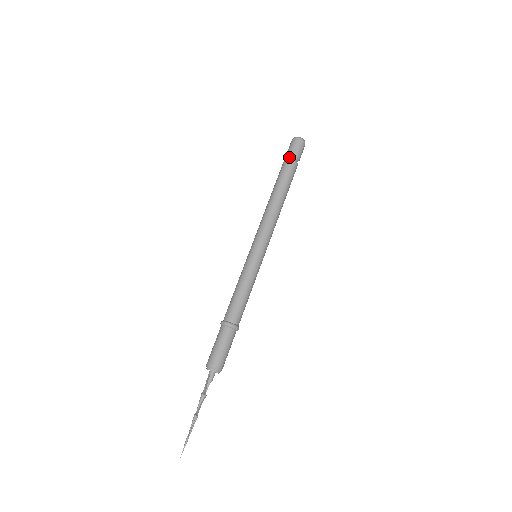
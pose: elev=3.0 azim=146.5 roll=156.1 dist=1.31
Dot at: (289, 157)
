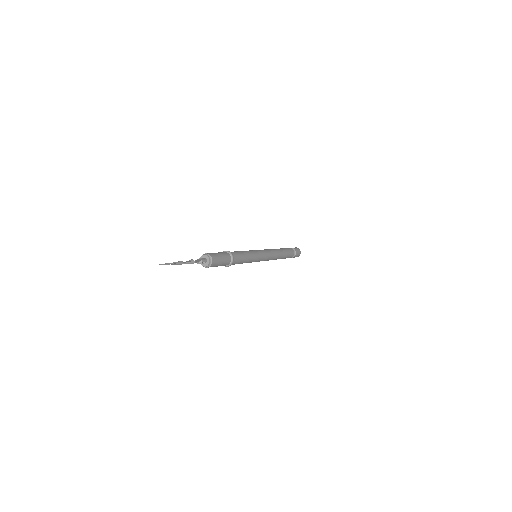
Dot at: occluded
